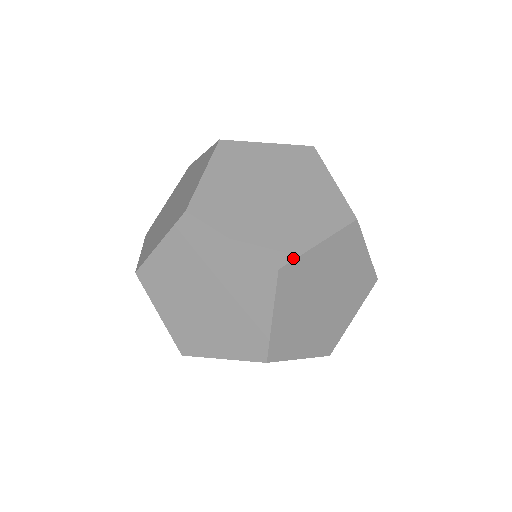
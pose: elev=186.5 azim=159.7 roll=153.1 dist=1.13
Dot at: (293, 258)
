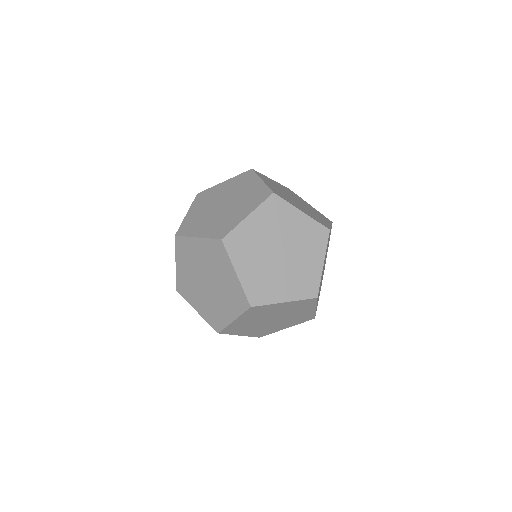
Dot at: (231, 230)
